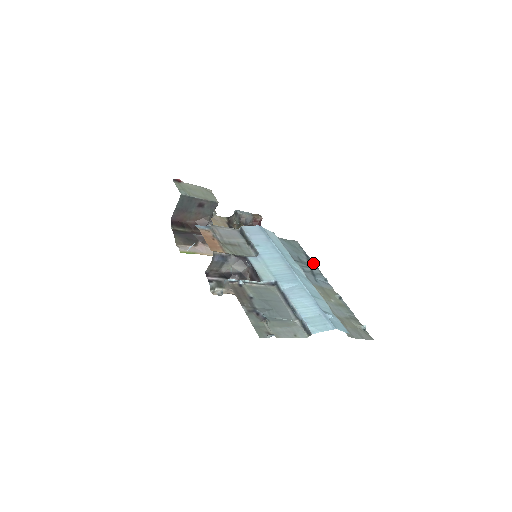
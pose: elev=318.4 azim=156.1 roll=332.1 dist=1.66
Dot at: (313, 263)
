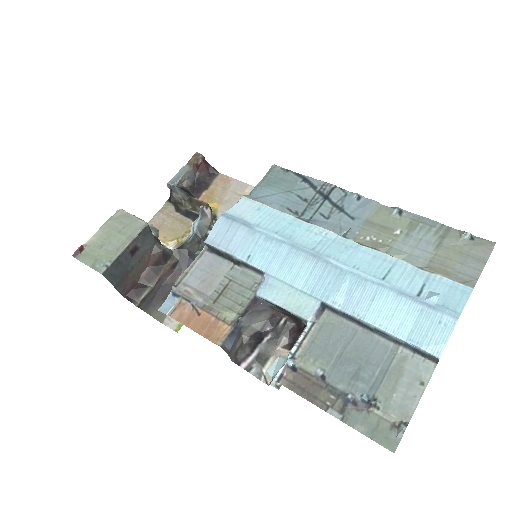
Dot at: (322, 184)
